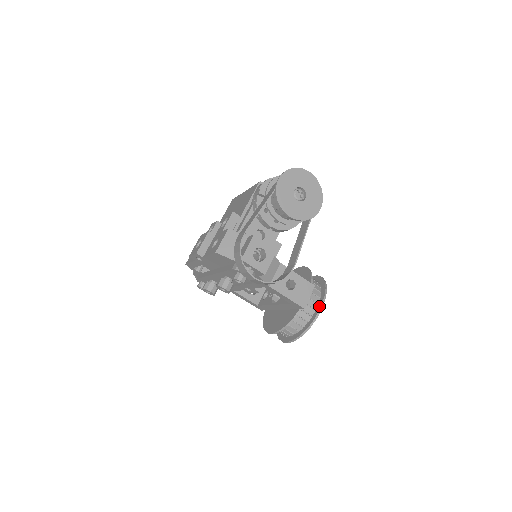
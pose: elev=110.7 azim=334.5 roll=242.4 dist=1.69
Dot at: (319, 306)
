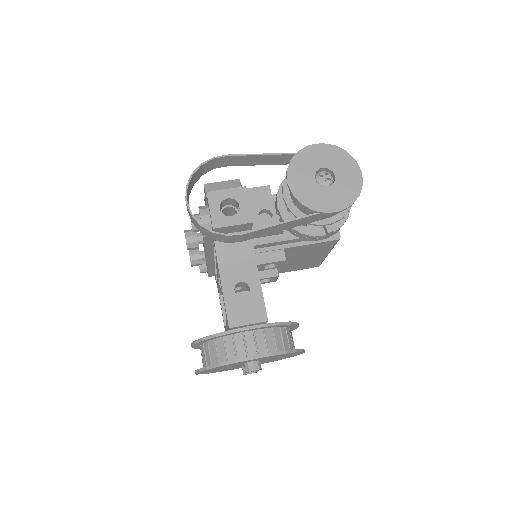
Dot at: (254, 355)
